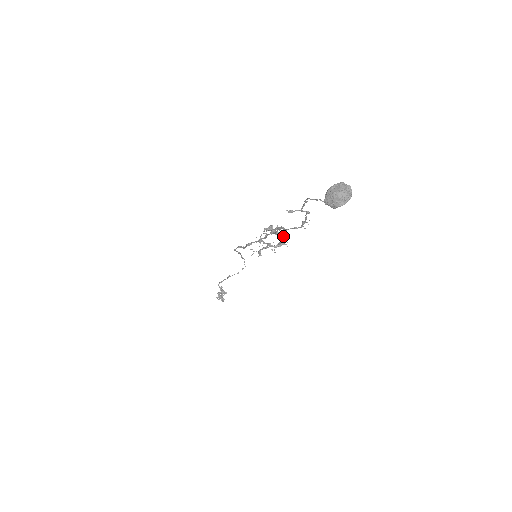
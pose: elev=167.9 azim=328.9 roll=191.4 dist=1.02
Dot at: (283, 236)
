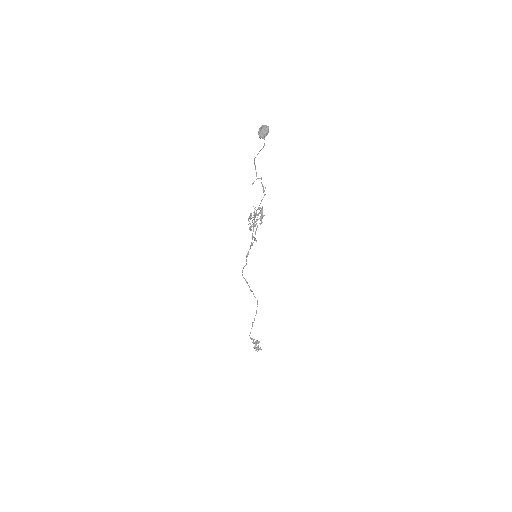
Dot at: (260, 211)
